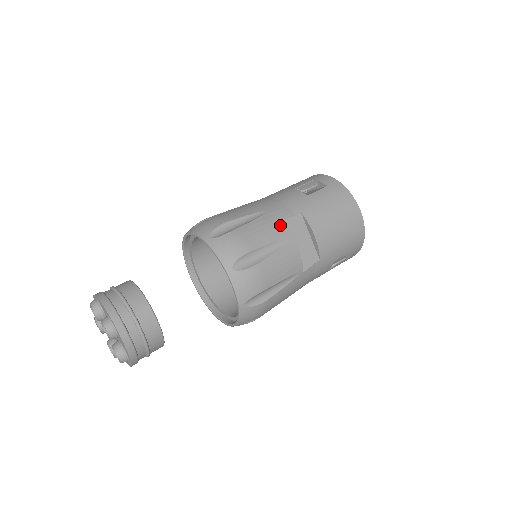
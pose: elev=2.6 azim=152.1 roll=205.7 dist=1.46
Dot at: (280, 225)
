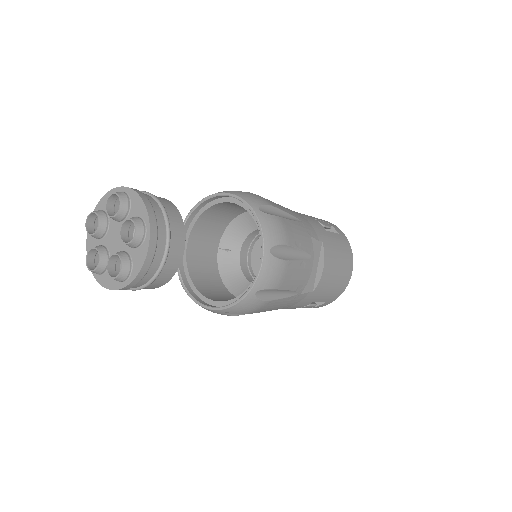
Dot at: (309, 239)
